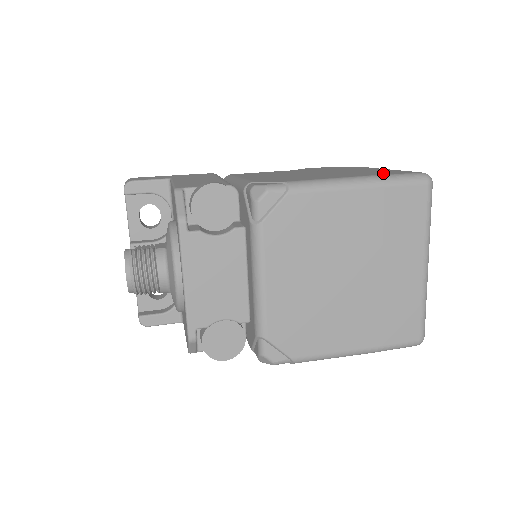
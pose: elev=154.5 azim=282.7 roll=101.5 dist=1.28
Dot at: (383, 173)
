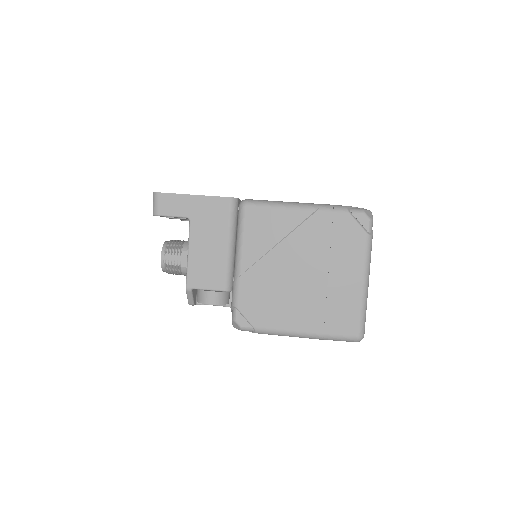
Dot at: (332, 325)
